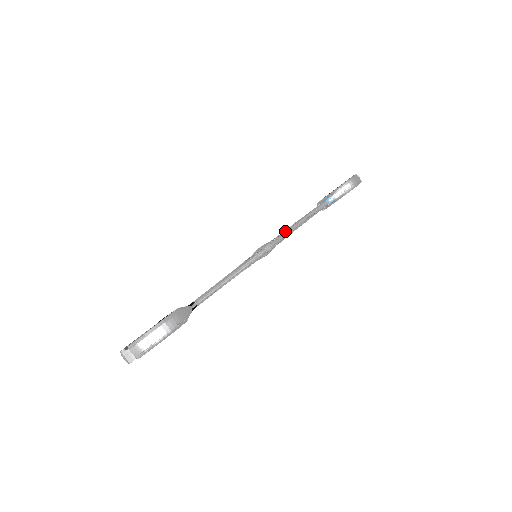
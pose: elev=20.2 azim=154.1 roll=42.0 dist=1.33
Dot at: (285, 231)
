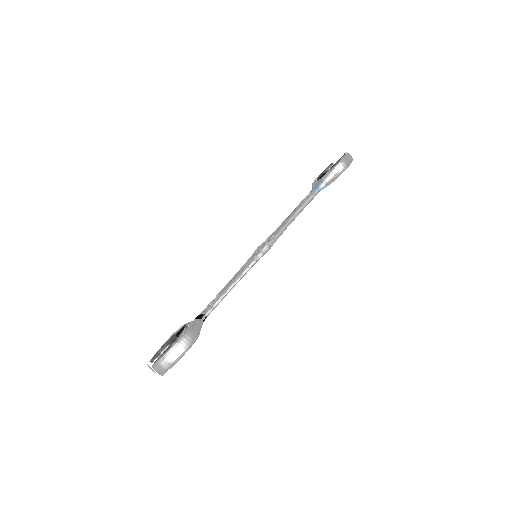
Dot at: (281, 228)
